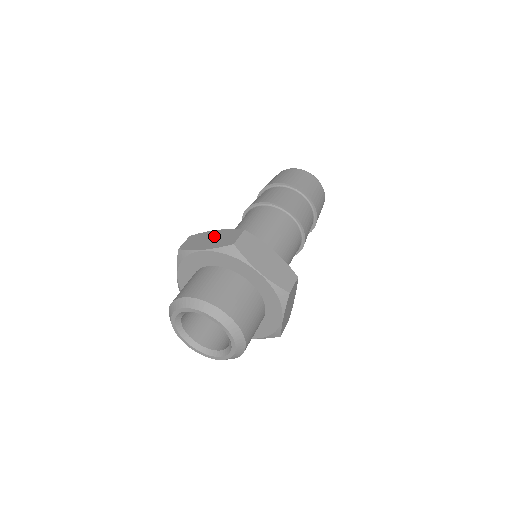
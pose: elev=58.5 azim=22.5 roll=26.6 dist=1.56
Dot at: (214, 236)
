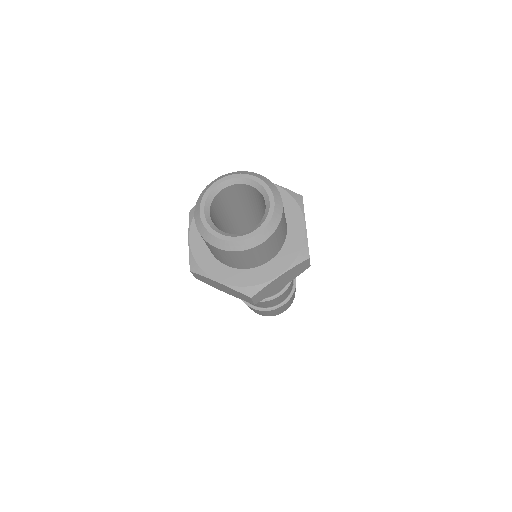
Dot at: occluded
